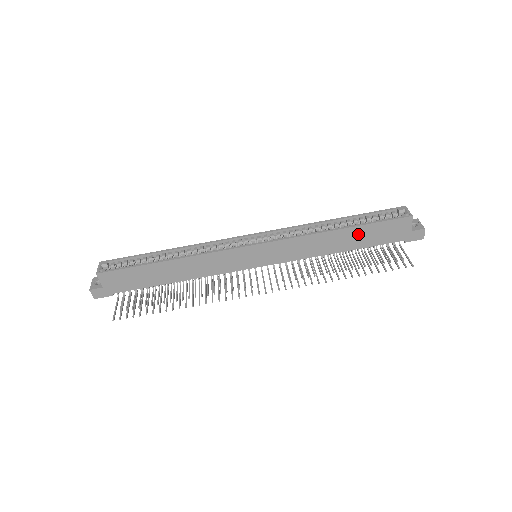
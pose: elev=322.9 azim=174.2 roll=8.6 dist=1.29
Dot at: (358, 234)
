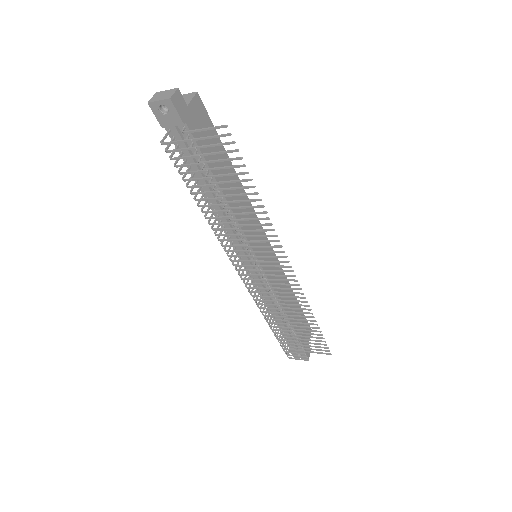
Dot at: (297, 311)
